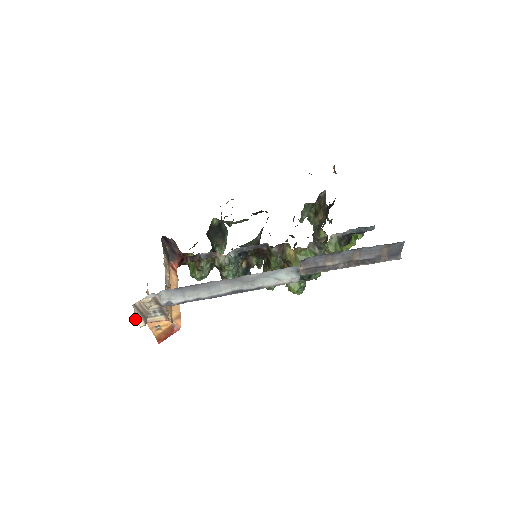
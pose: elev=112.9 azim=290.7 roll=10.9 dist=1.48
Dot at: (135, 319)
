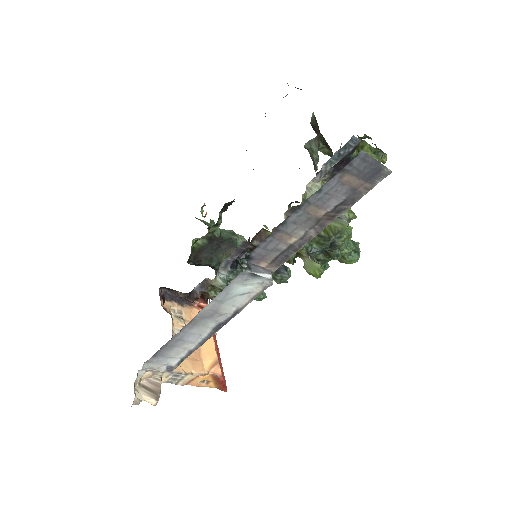
Dot at: (136, 404)
